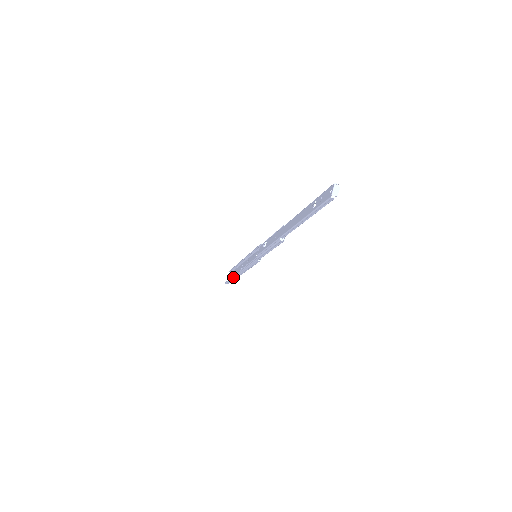
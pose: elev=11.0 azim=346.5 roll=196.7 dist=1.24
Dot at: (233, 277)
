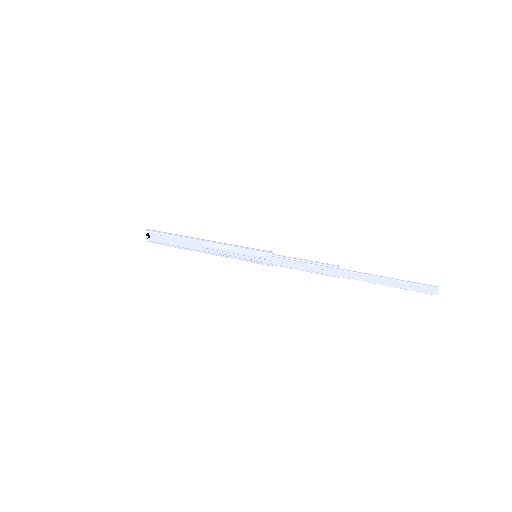
Dot at: occluded
